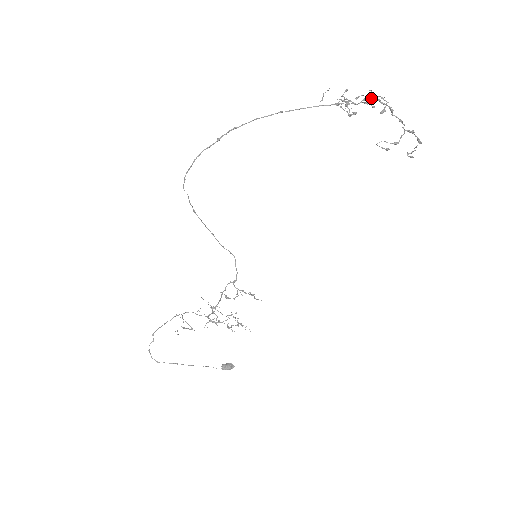
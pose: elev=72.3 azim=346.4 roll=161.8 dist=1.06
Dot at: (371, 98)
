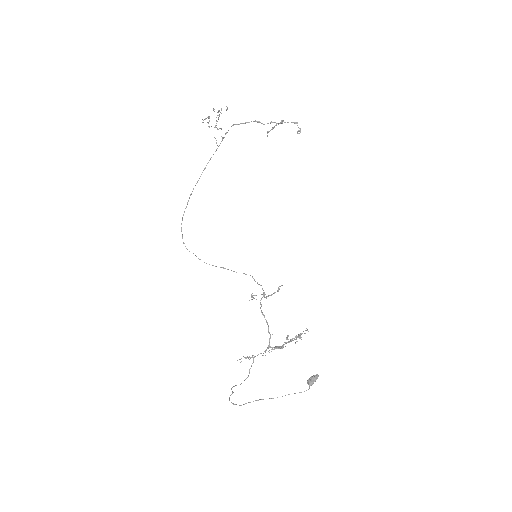
Dot at: (238, 124)
